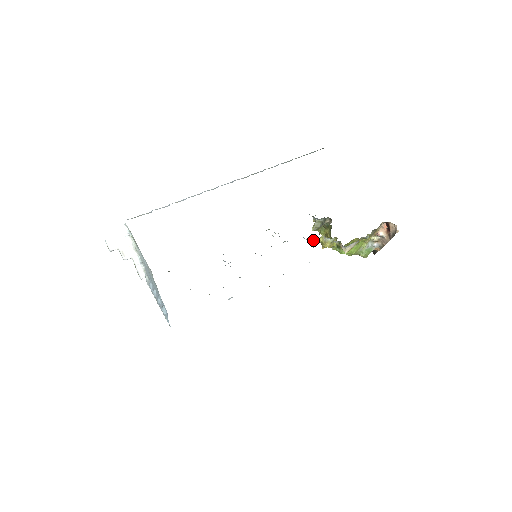
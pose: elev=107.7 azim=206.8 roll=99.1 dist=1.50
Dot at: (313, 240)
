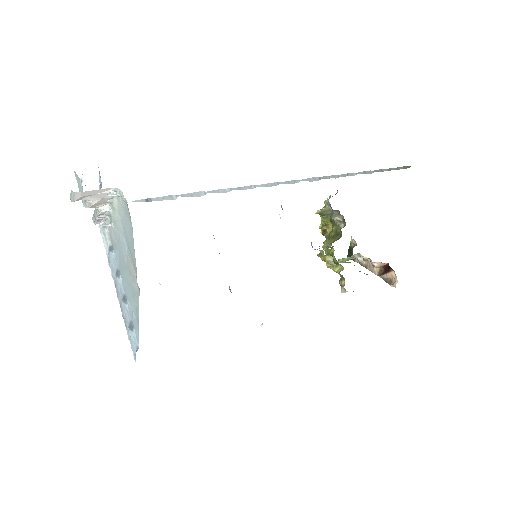
Dot at: occluded
